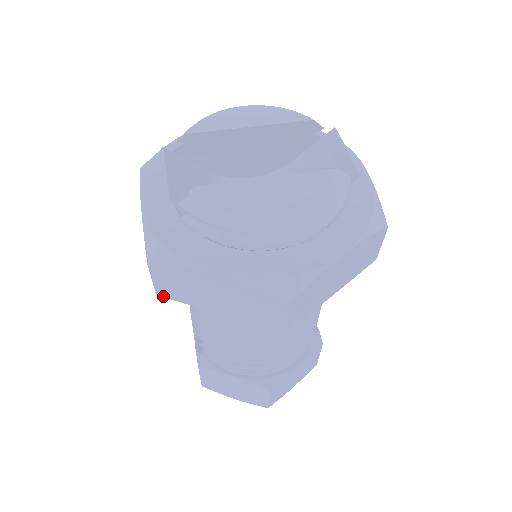
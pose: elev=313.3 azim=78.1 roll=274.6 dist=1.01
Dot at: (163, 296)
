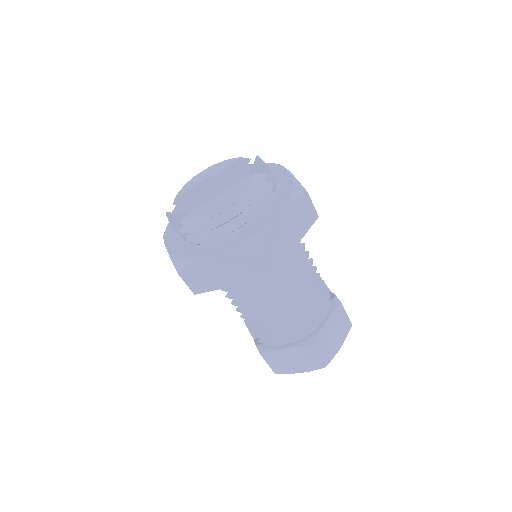
Dot at: (198, 293)
